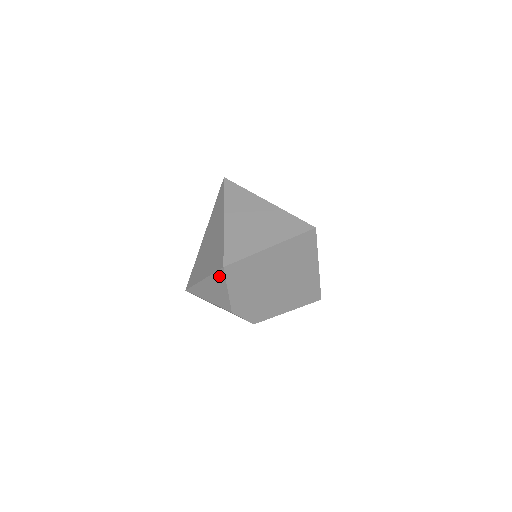
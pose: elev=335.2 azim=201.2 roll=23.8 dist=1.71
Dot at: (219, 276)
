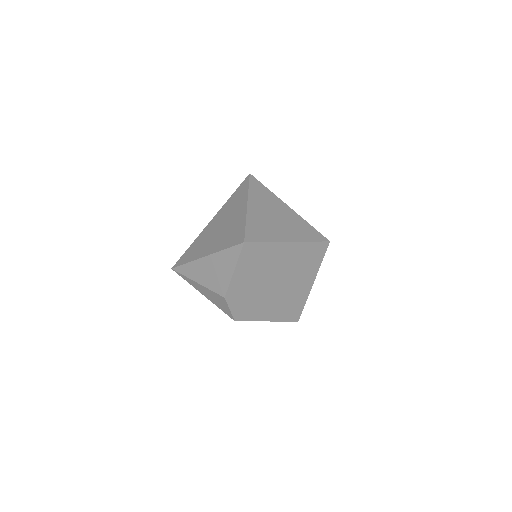
Dot at: (232, 252)
